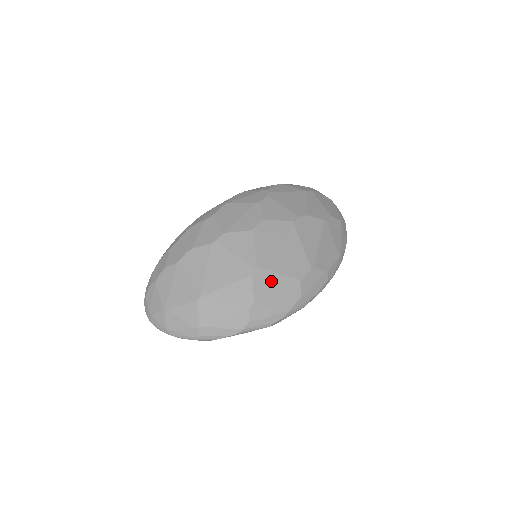
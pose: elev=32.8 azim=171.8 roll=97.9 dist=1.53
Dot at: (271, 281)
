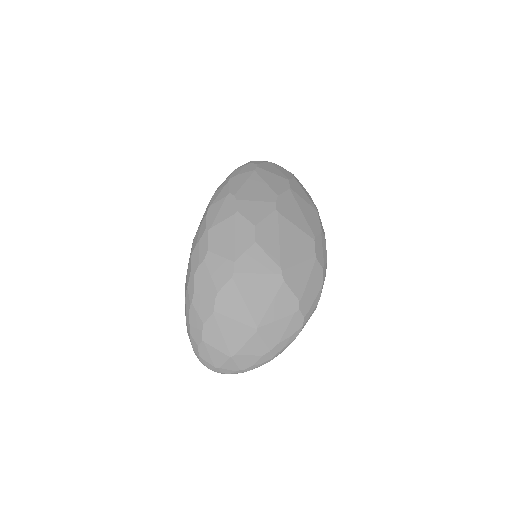
Dot at: (298, 274)
